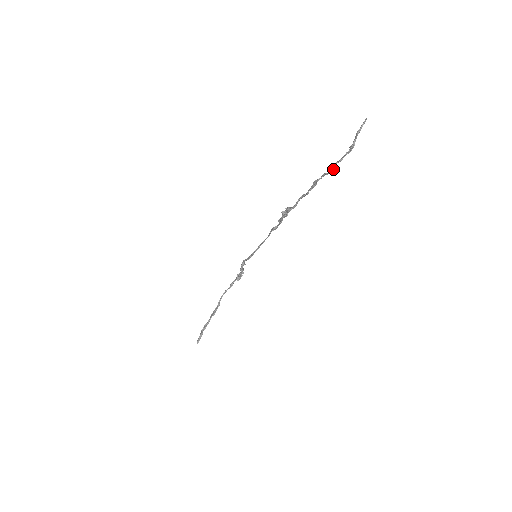
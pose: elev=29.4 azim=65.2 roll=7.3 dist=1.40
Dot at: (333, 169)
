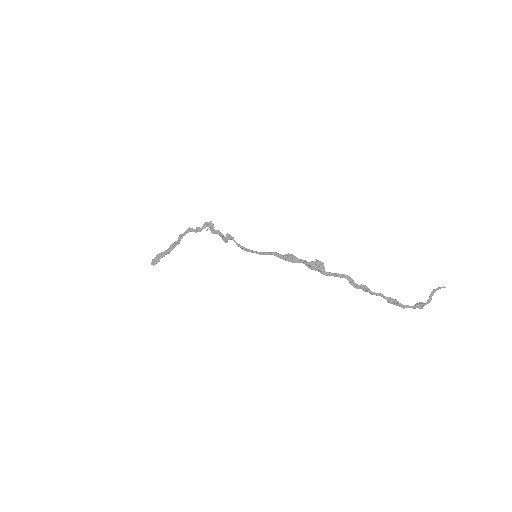
Dot at: (394, 303)
